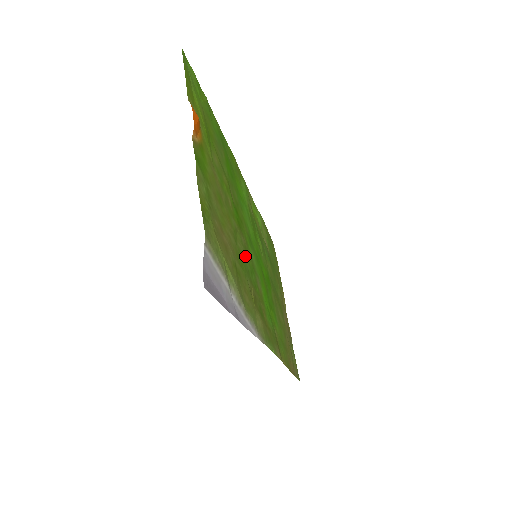
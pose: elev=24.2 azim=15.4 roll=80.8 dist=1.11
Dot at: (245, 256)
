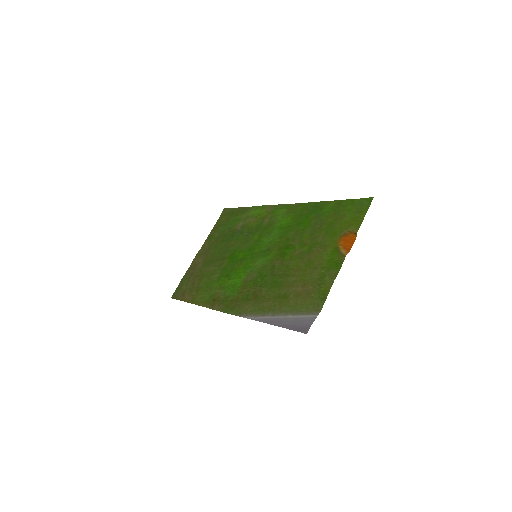
Dot at: (272, 274)
